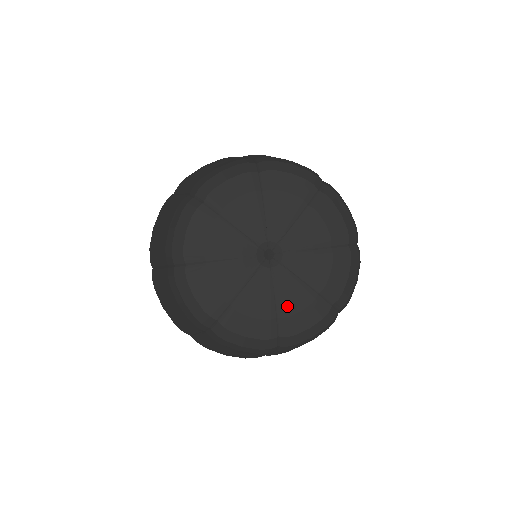
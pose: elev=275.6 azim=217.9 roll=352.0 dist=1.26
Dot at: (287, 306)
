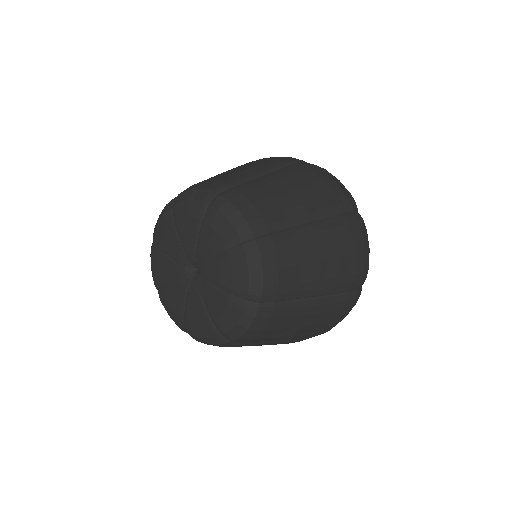
Dot at: (213, 309)
